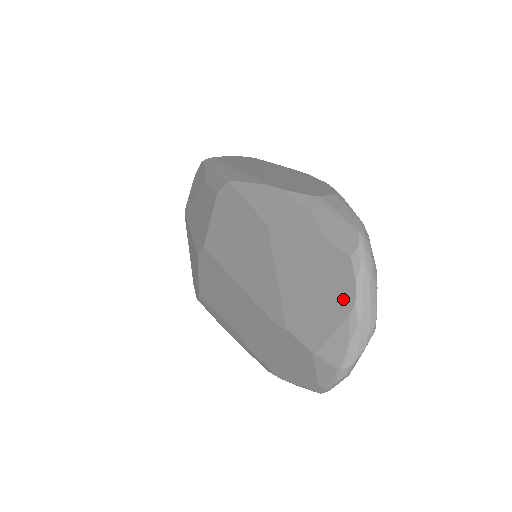
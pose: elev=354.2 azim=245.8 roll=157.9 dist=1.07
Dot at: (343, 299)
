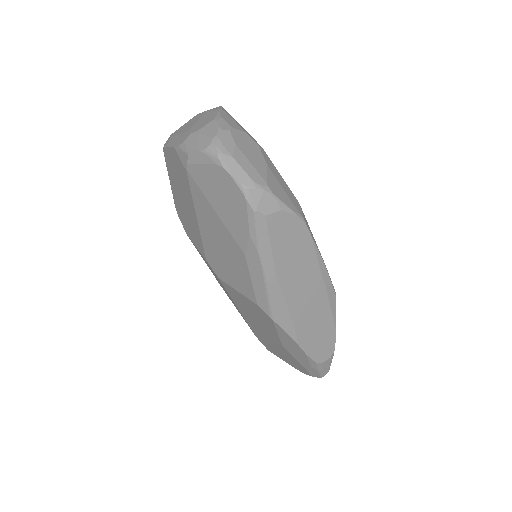
Dot at: (296, 368)
